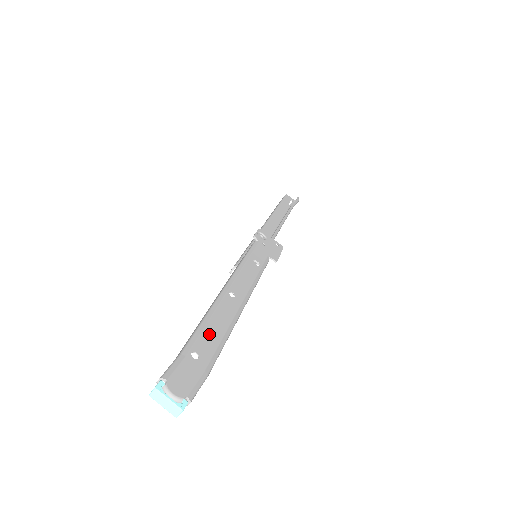
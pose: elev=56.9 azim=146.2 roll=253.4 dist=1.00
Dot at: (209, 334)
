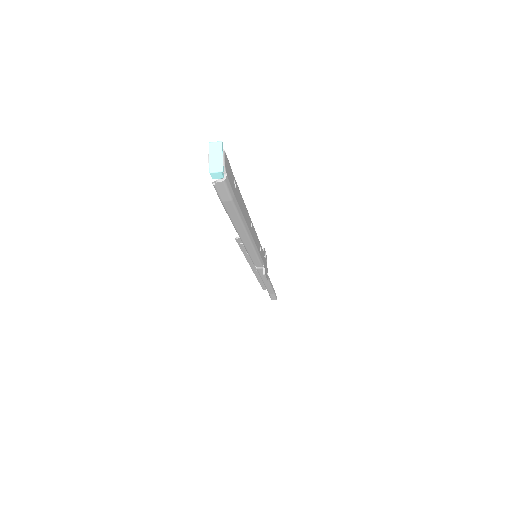
Dot at: (241, 199)
